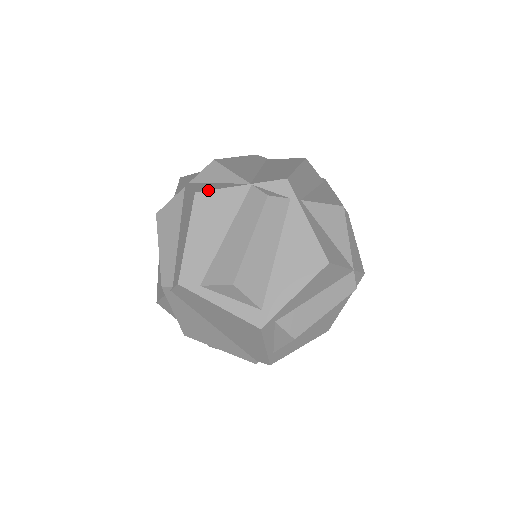
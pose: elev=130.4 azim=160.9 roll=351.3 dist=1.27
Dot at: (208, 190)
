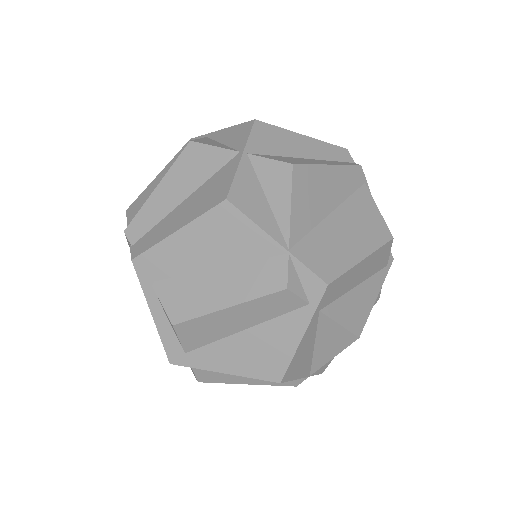
Dot at: (241, 211)
